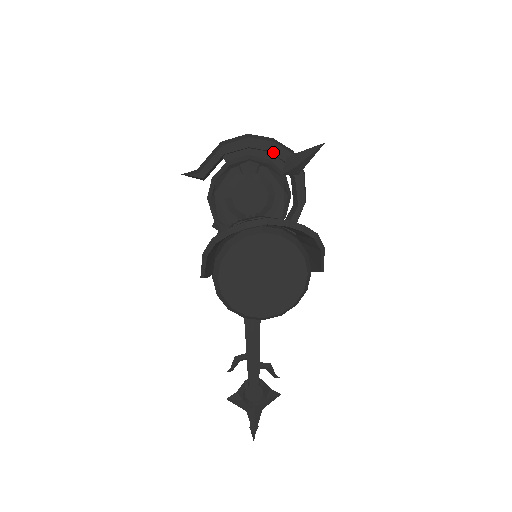
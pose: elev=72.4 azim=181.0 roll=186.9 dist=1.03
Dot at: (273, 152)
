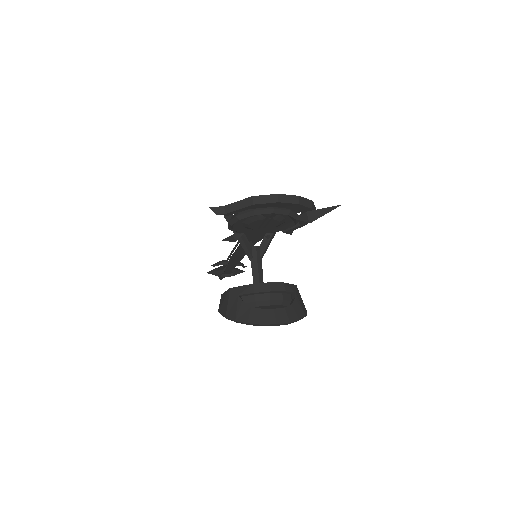
Dot at: (295, 208)
